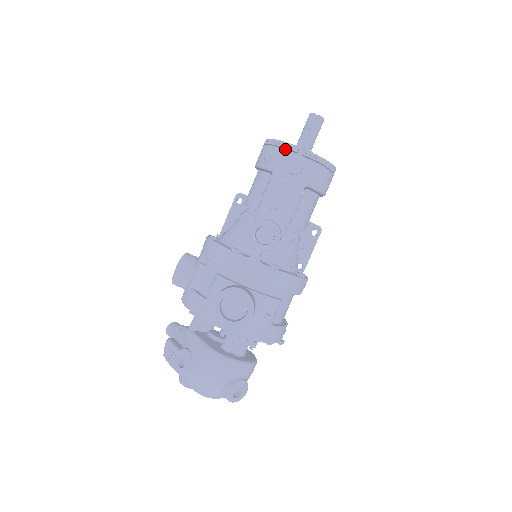
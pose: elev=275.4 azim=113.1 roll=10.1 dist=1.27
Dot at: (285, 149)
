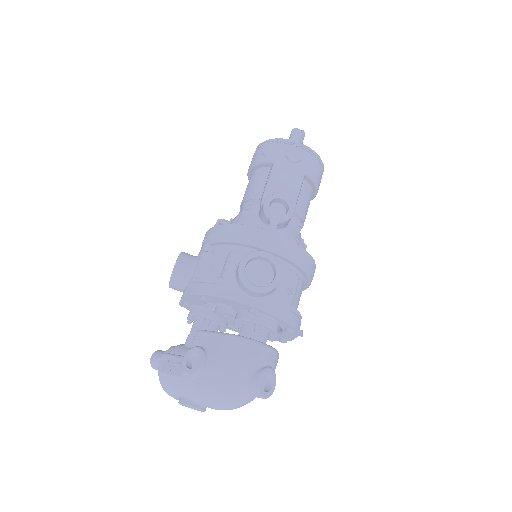
Dot at: (282, 143)
